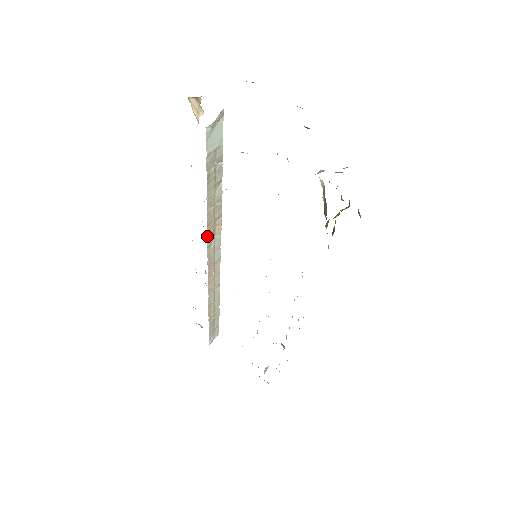
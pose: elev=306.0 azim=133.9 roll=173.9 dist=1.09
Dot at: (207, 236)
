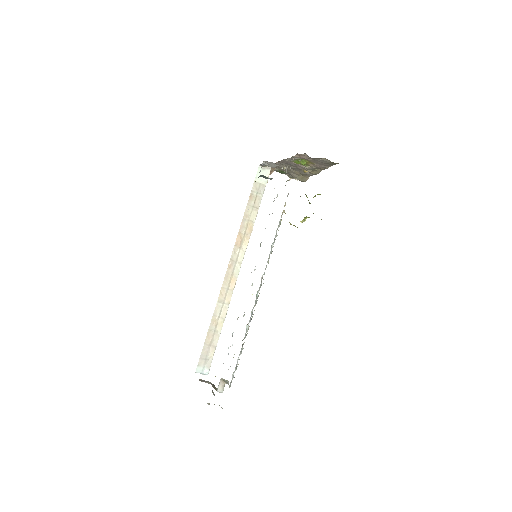
Dot at: (236, 240)
